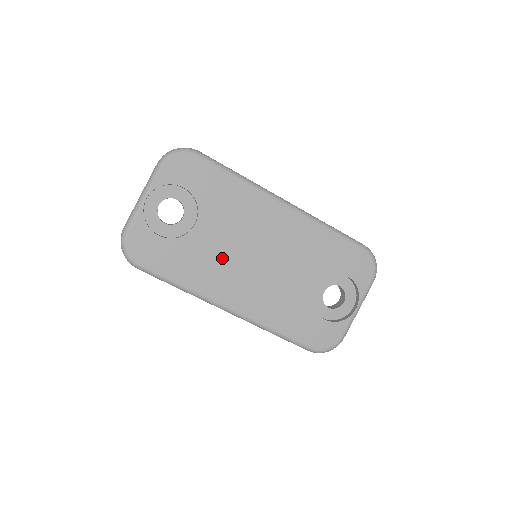
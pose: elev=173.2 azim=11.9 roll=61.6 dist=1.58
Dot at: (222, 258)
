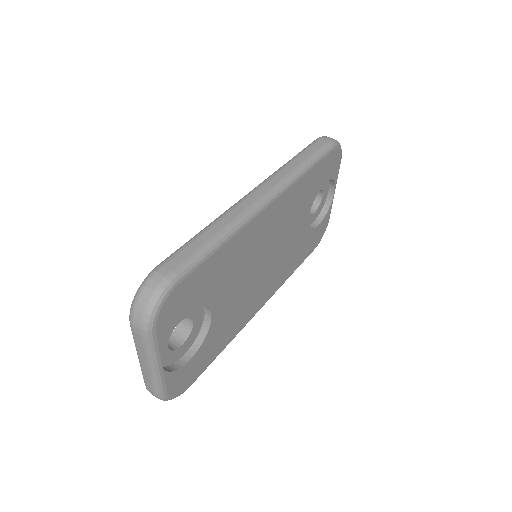
Dot at: (242, 298)
